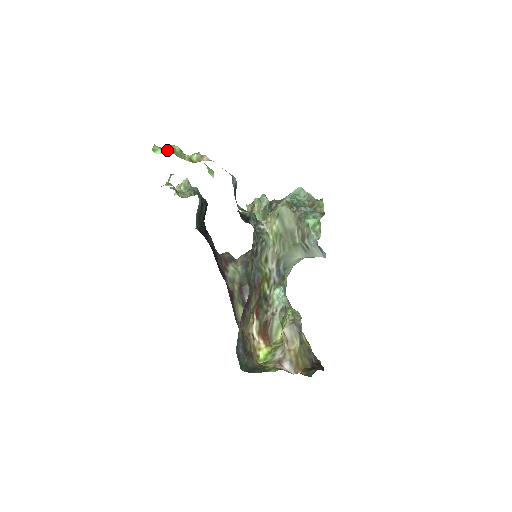
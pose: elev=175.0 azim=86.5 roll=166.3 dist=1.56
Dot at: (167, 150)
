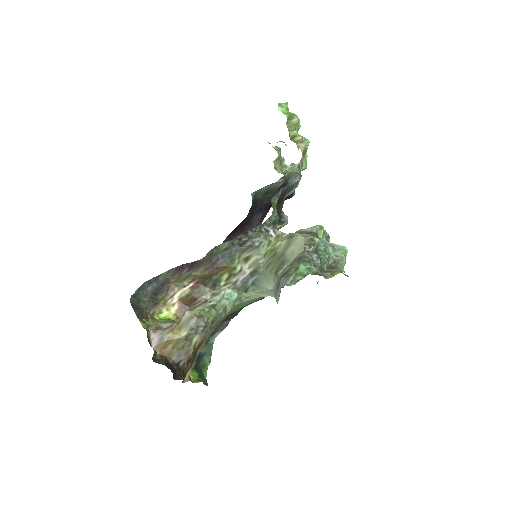
Dot at: (287, 113)
